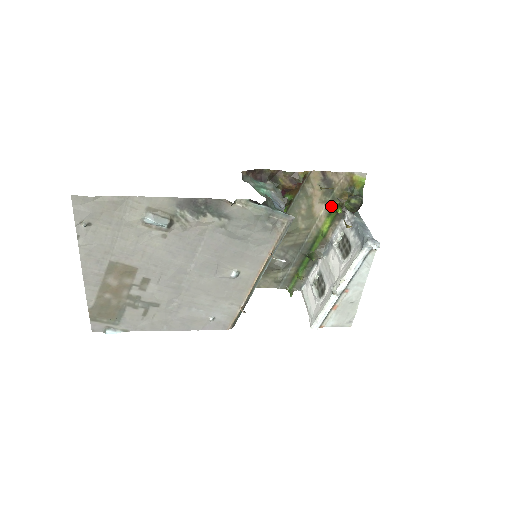
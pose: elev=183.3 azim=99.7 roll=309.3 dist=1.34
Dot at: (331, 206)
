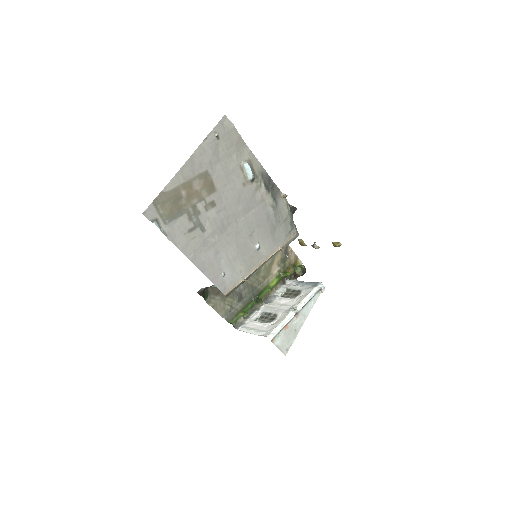
Dot at: (281, 271)
